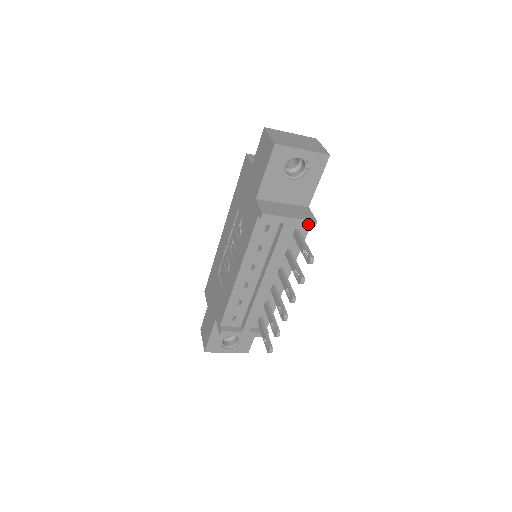
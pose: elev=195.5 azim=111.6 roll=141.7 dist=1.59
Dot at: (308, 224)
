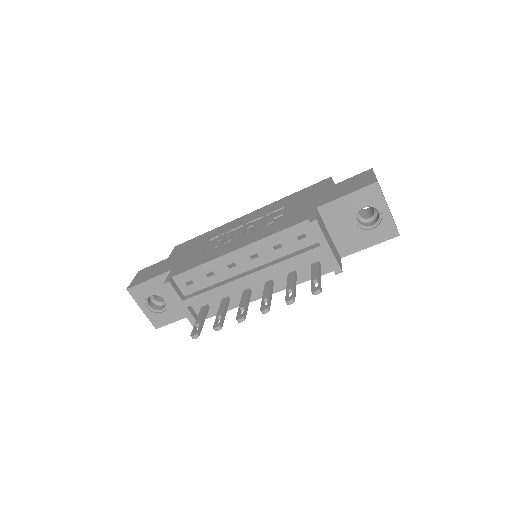
Dot at: (334, 267)
